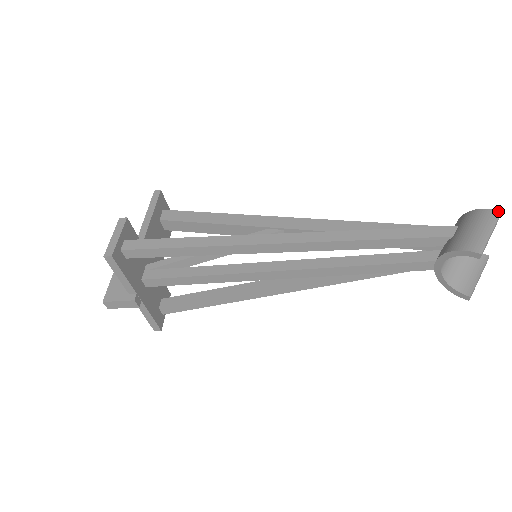
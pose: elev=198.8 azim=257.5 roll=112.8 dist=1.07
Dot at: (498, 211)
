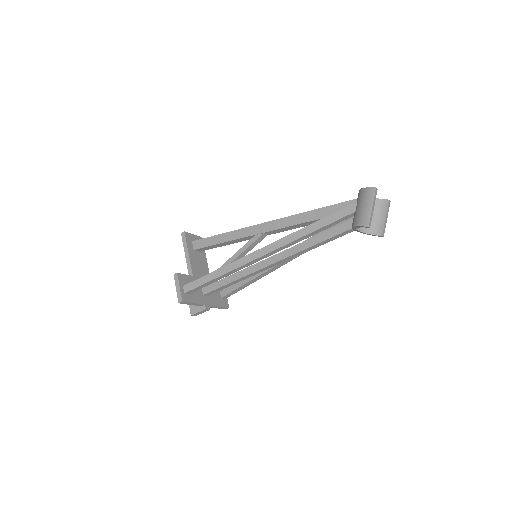
Dot at: (374, 188)
